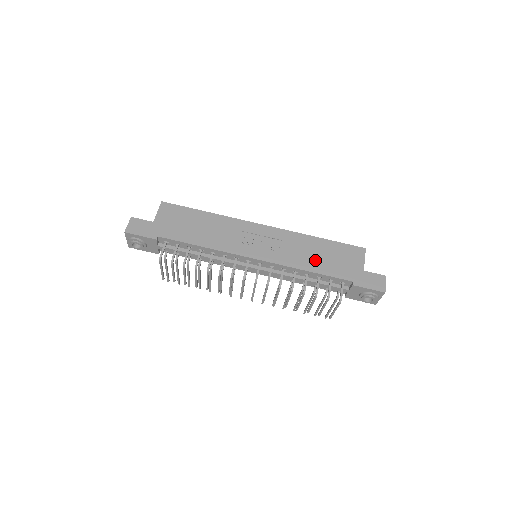
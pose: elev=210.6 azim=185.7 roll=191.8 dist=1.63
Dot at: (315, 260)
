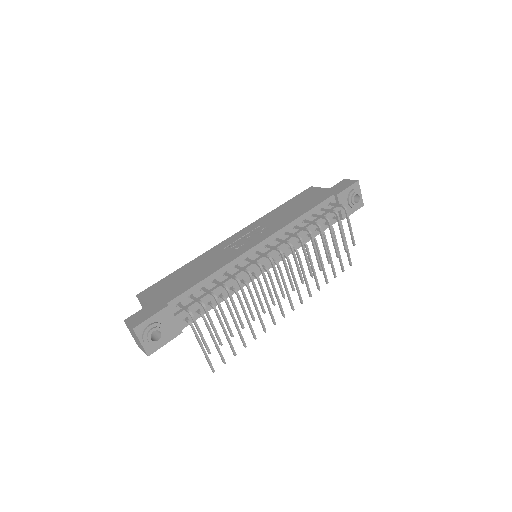
Dot at: (295, 211)
